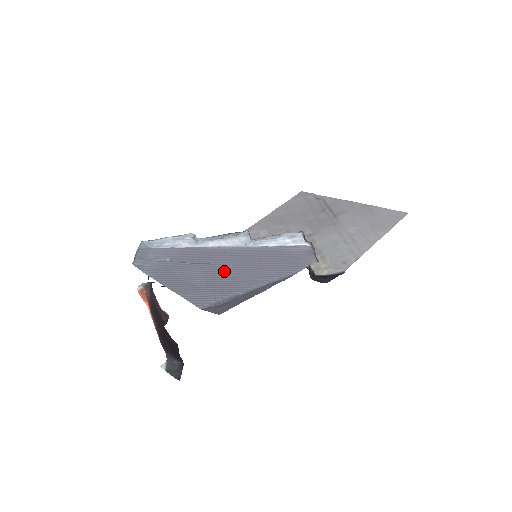
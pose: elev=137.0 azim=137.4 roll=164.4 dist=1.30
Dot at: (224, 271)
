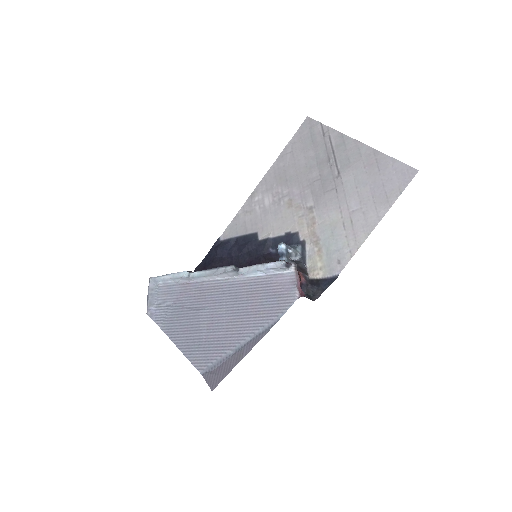
Dot at: (217, 320)
